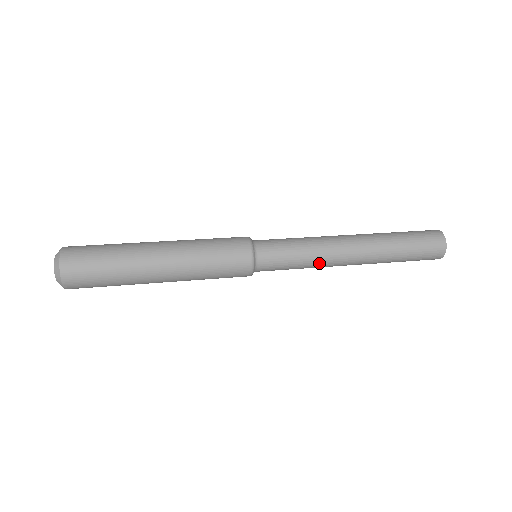
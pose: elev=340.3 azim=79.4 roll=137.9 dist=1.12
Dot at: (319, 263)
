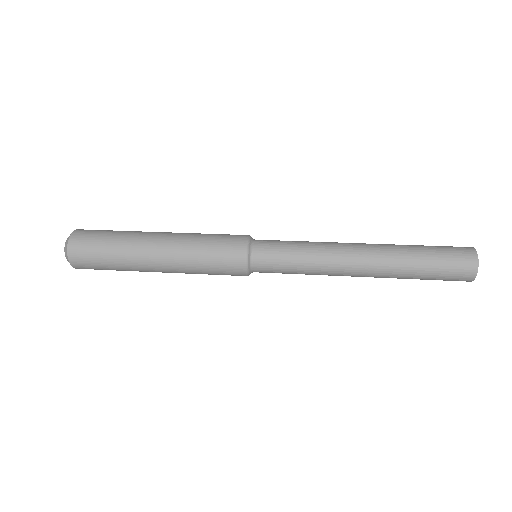
Dot at: occluded
